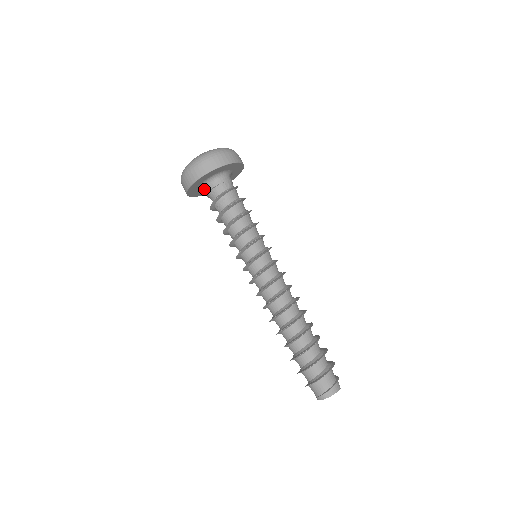
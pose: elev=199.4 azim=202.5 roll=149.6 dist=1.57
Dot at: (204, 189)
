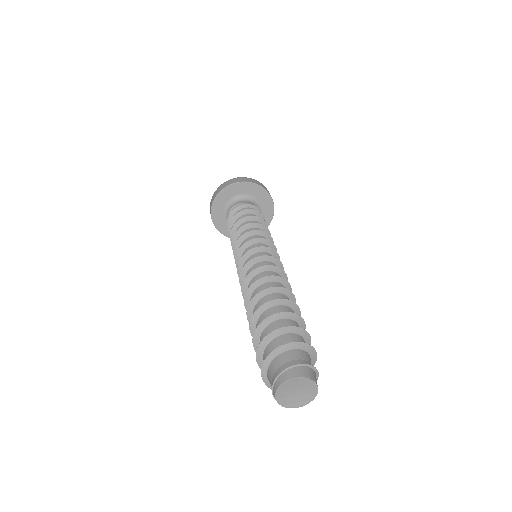
Dot at: occluded
